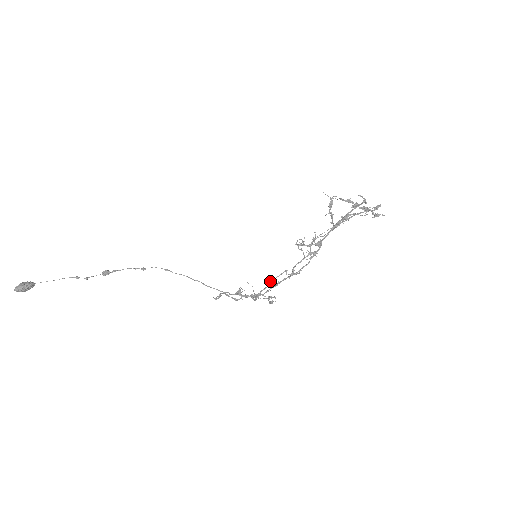
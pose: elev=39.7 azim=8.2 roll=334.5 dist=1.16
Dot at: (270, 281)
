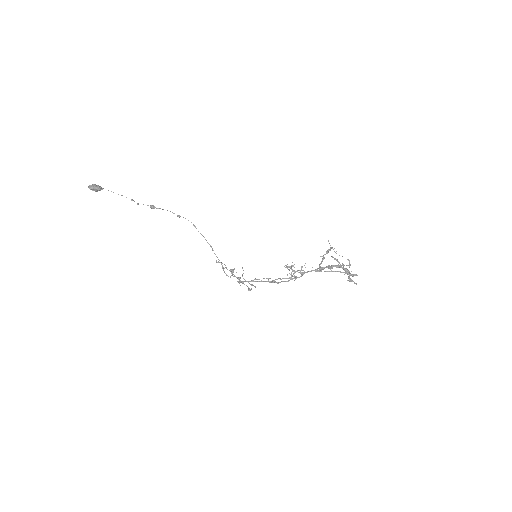
Dot at: (255, 279)
